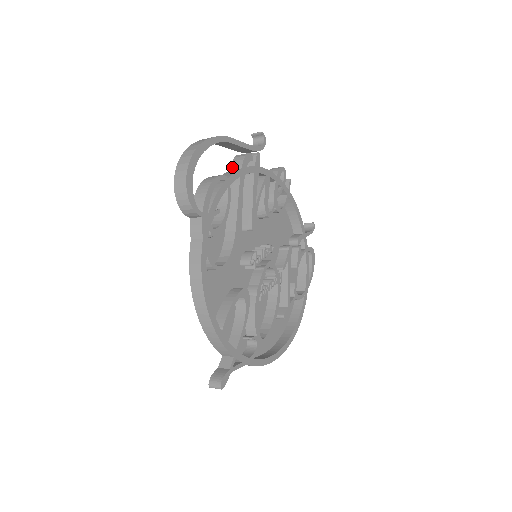
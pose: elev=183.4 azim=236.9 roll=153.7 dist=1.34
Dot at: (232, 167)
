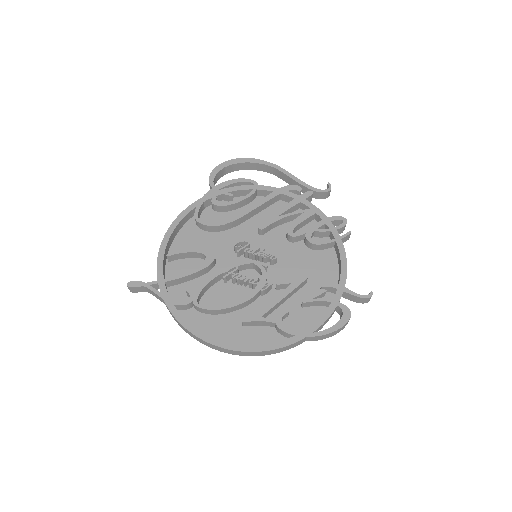
Dot at: occluded
